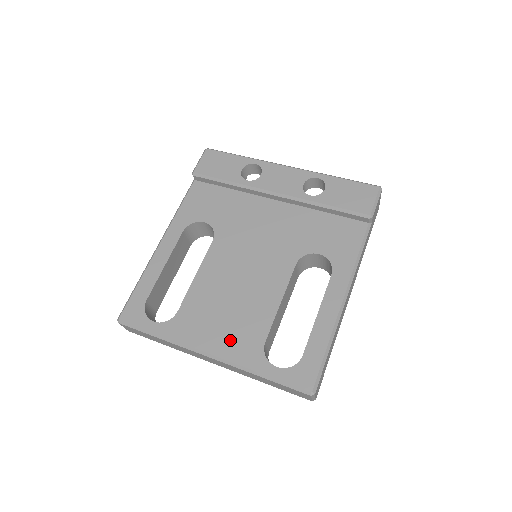
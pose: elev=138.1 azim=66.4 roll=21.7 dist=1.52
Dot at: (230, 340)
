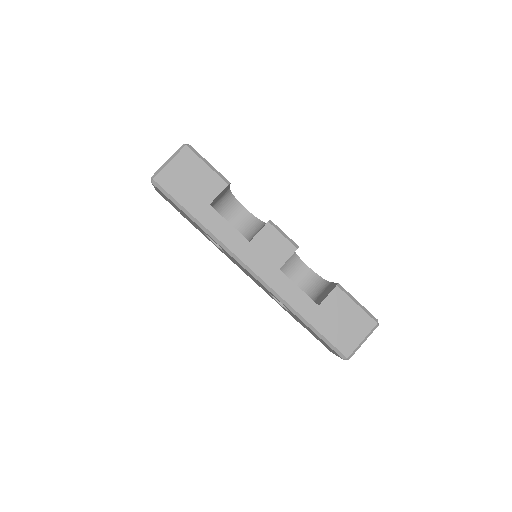
Dot at: occluded
